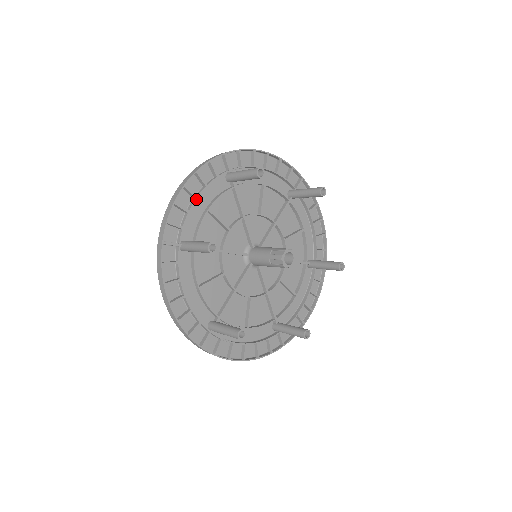
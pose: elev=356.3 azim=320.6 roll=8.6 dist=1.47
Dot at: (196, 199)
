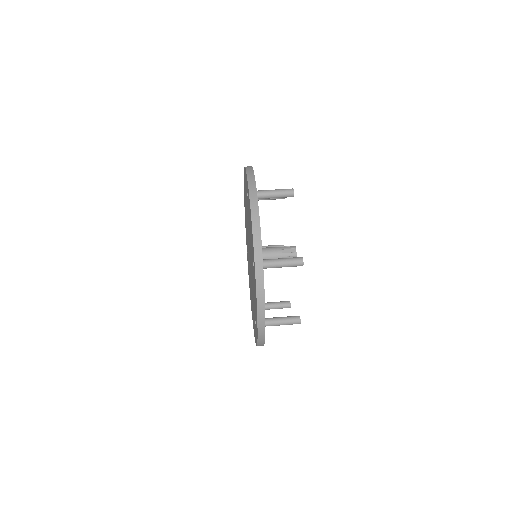
Dot at: occluded
